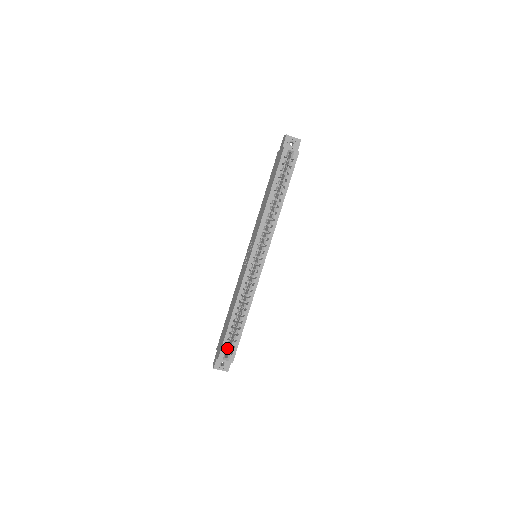
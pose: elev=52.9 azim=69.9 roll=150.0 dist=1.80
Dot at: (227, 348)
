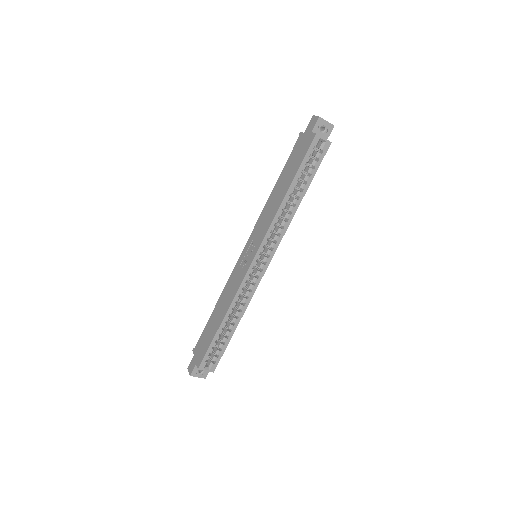
Dot at: occluded
